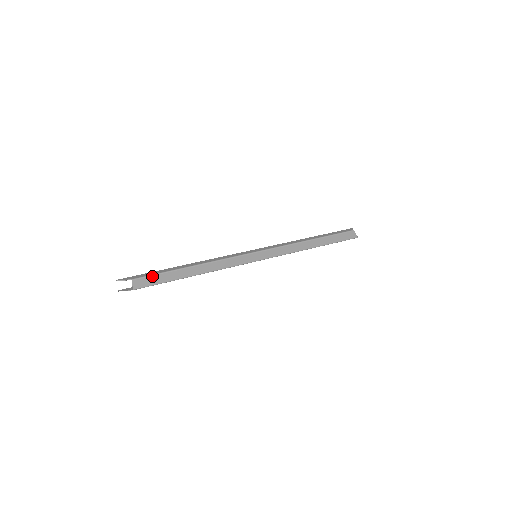
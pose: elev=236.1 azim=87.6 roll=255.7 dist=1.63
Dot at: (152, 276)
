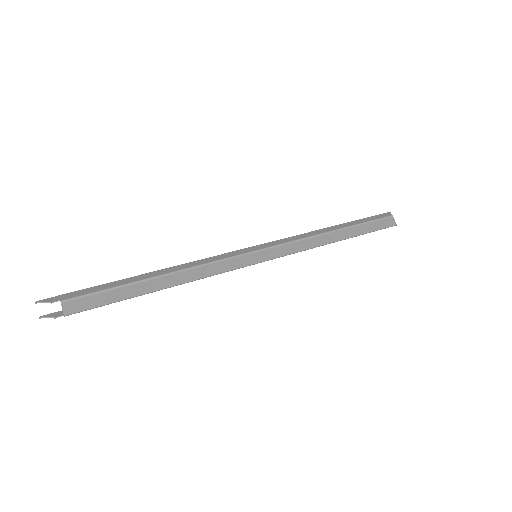
Dot at: (95, 294)
